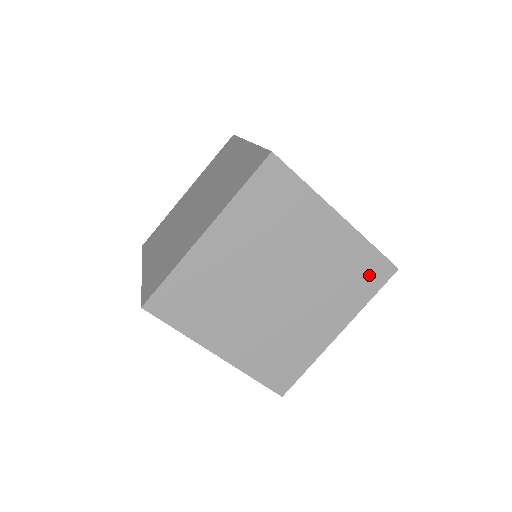
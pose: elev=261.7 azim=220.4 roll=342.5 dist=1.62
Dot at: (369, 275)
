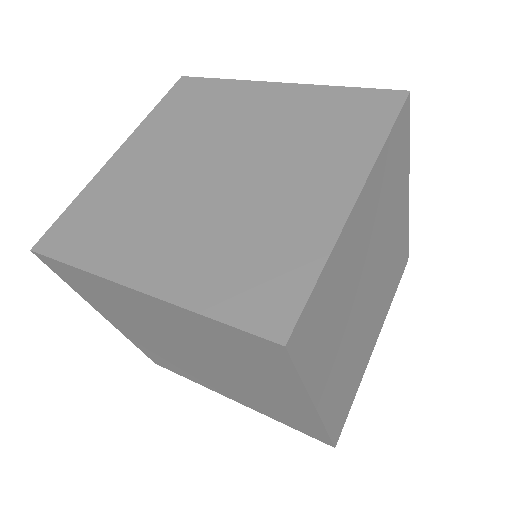
Dot at: (257, 352)
